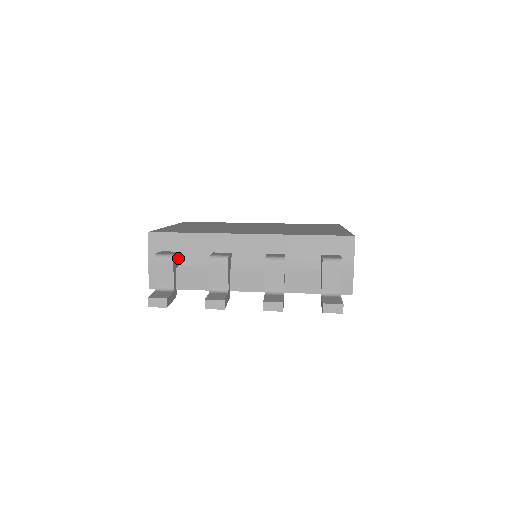
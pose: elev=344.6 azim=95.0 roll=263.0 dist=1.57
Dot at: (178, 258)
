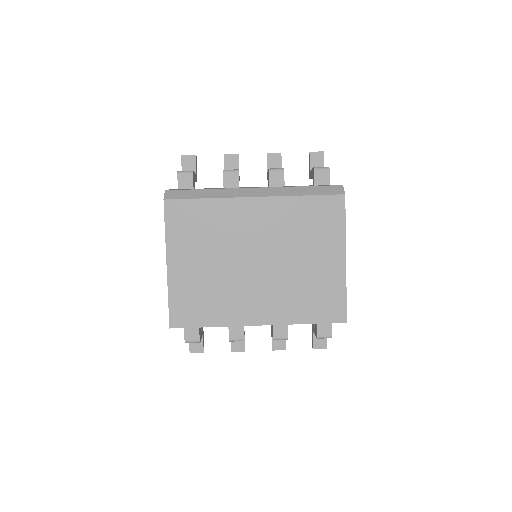
Dot at: occluded
